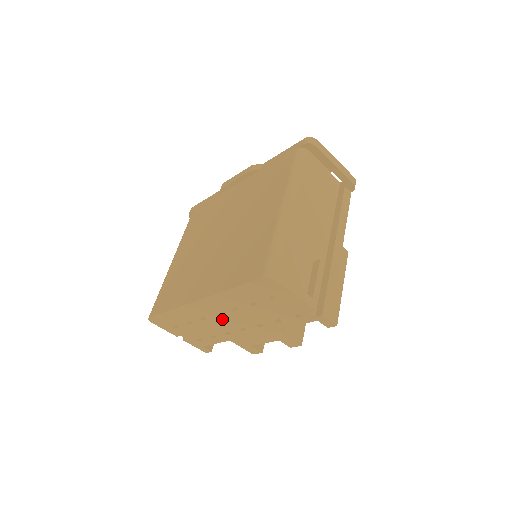
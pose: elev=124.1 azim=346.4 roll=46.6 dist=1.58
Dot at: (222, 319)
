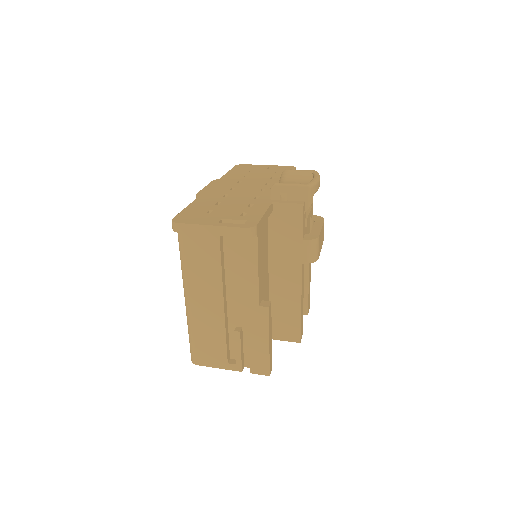
Dot at: occluded
